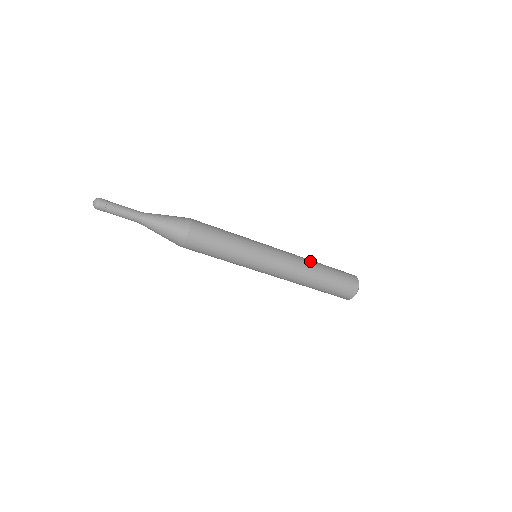
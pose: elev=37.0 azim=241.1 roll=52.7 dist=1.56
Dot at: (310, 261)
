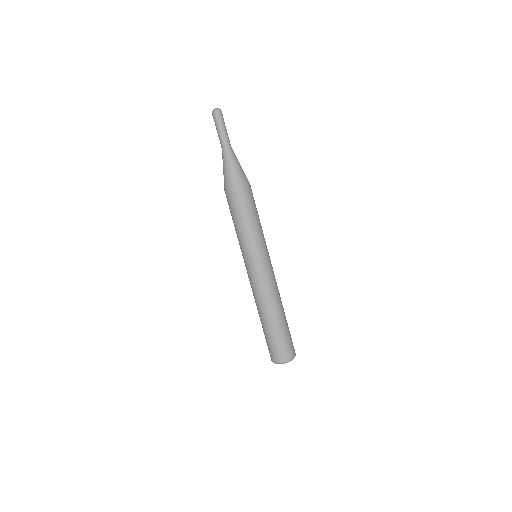
Dot at: occluded
